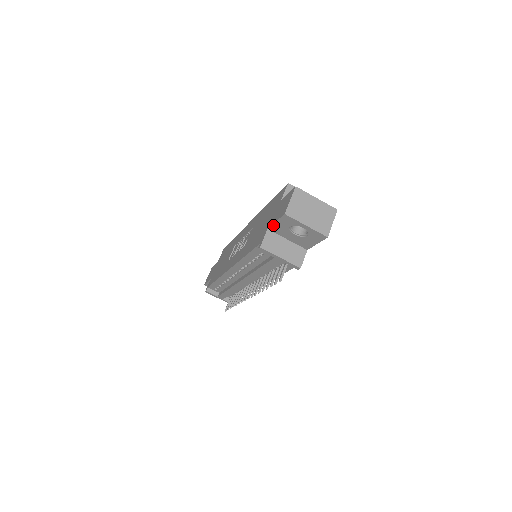
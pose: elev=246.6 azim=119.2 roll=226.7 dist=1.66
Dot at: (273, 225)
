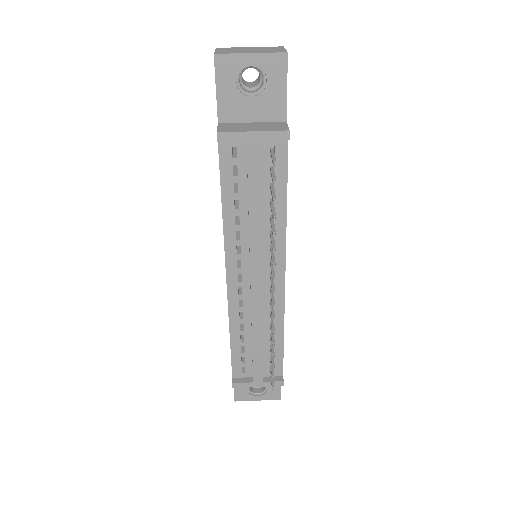
Dot at: (218, 104)
